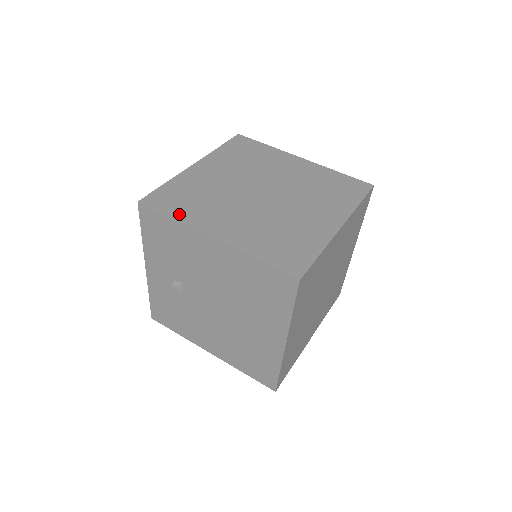
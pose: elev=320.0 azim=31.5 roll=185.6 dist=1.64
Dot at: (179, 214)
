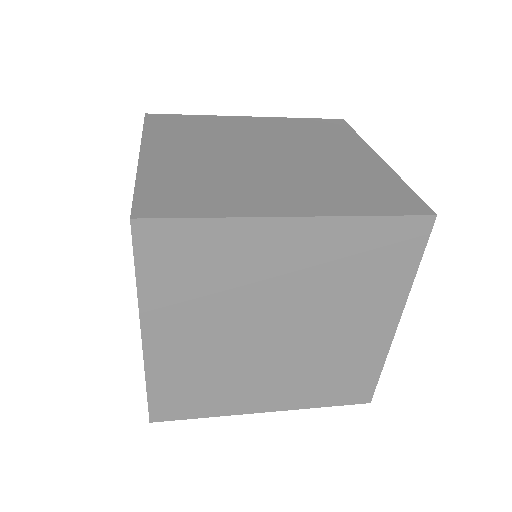
Dot at: (154, 131)
